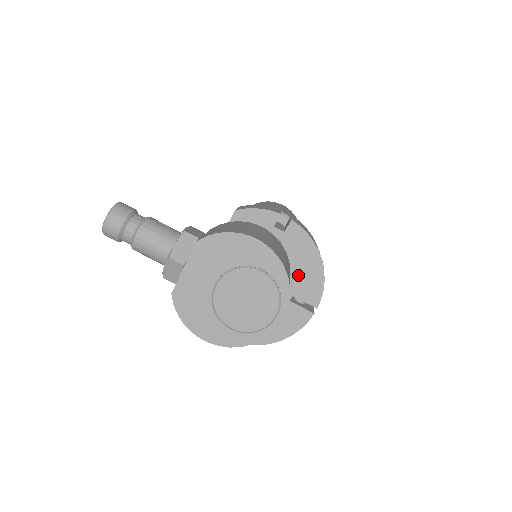
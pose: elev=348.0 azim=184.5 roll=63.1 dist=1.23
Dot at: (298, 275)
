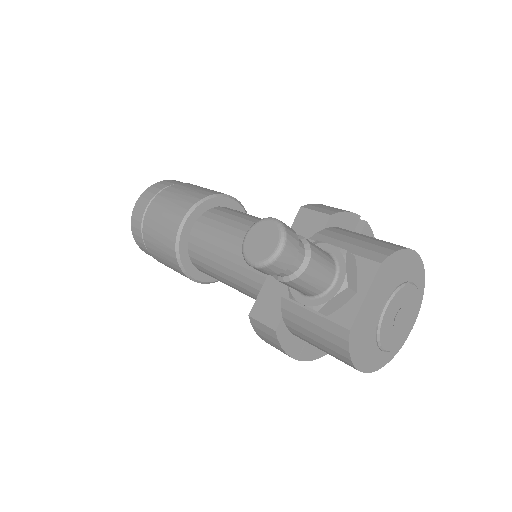
Dot at: occluded
